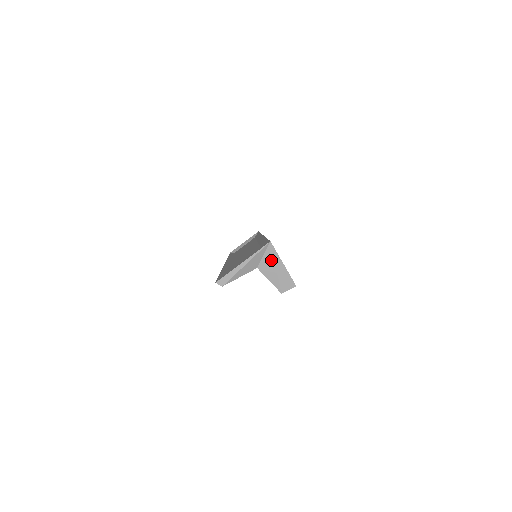
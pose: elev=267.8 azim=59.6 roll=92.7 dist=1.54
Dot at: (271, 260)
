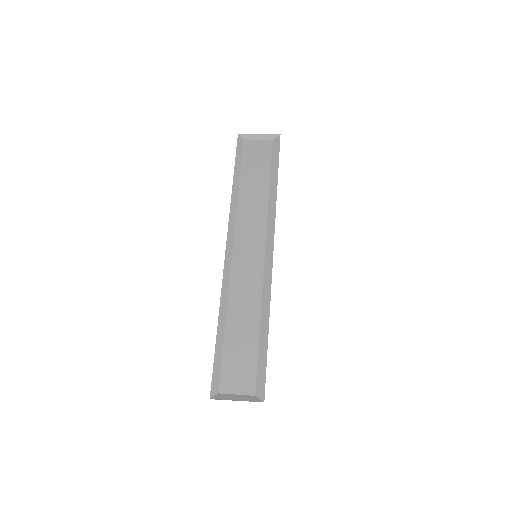
Dot at: occluded
